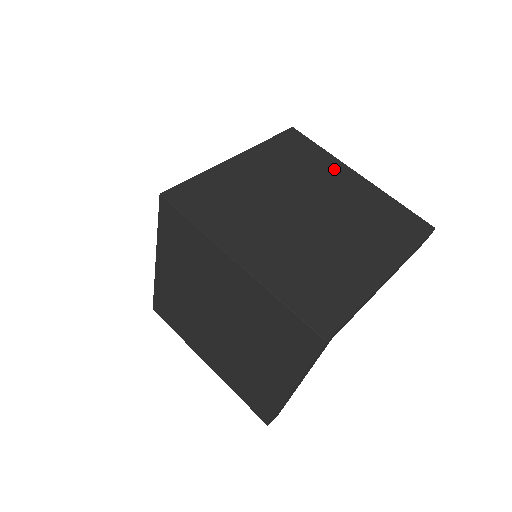
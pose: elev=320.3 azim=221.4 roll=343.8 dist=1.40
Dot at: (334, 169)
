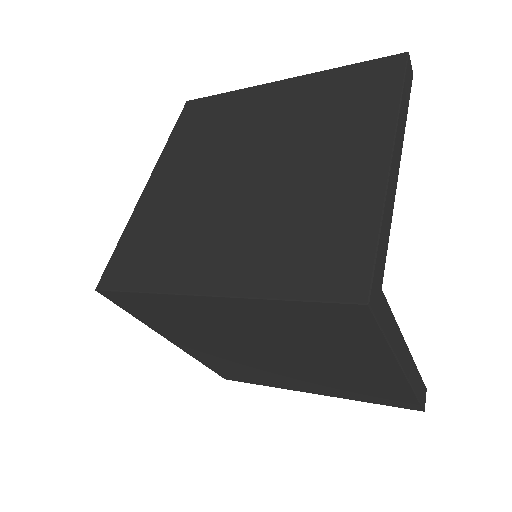
Dot at: (252, 101)
